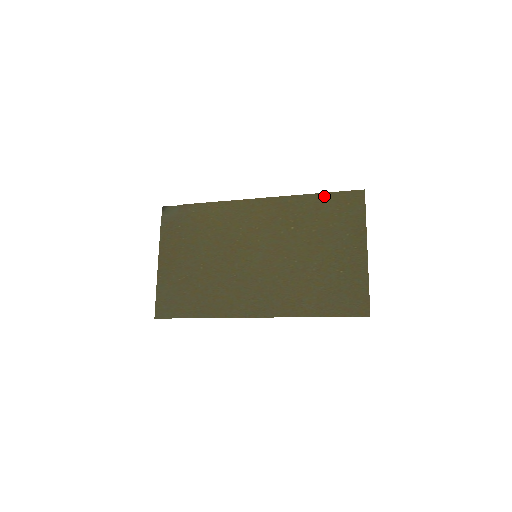
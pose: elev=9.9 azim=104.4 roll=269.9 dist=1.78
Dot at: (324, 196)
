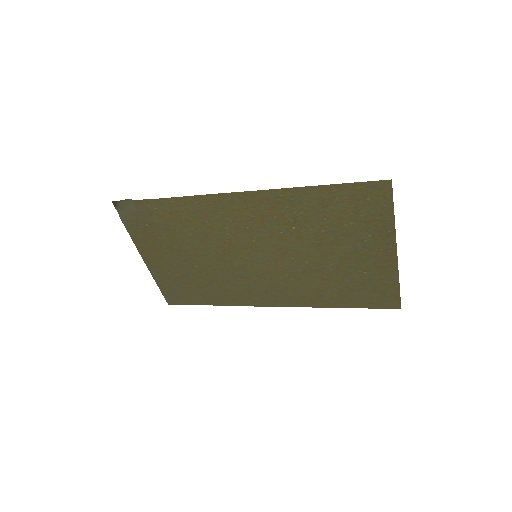
Dot at: (331, 189)
